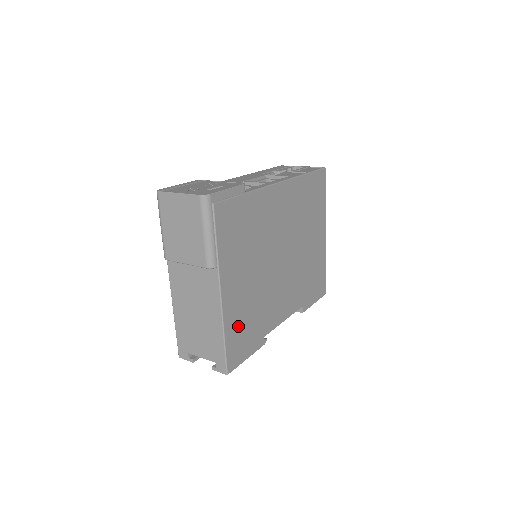
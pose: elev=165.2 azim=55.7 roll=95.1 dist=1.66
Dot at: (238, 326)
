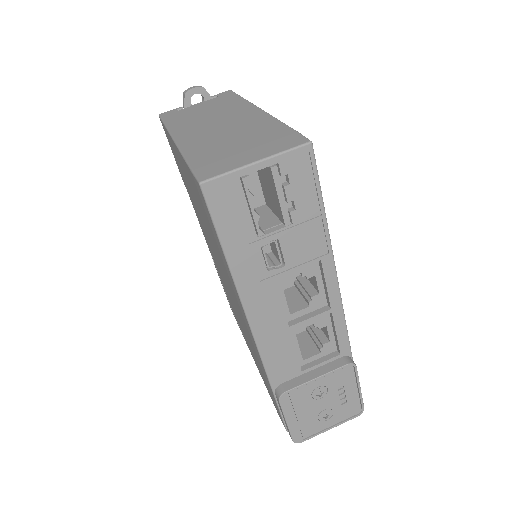
Dot at: occluded
